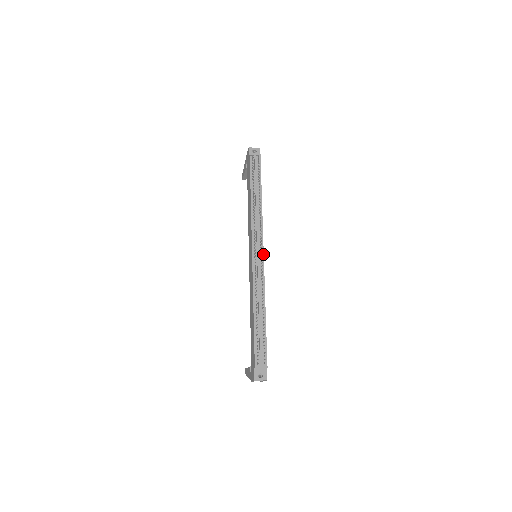
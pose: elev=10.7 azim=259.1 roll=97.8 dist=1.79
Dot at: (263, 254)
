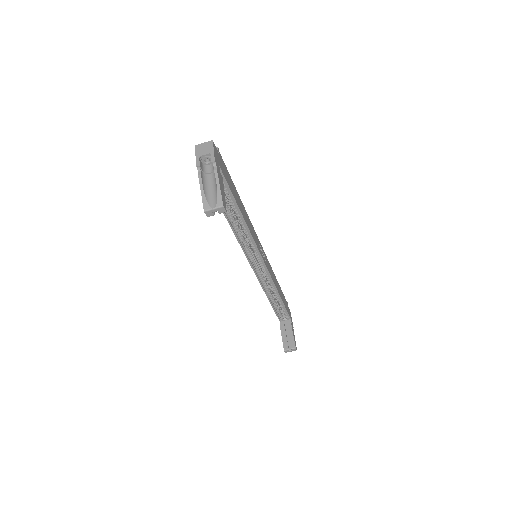
Dot at: (260, 244)
